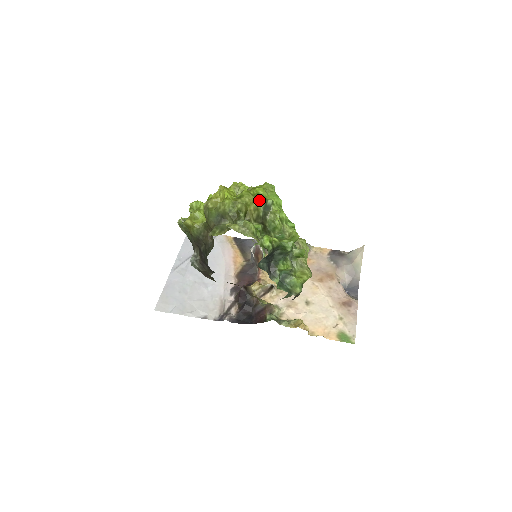
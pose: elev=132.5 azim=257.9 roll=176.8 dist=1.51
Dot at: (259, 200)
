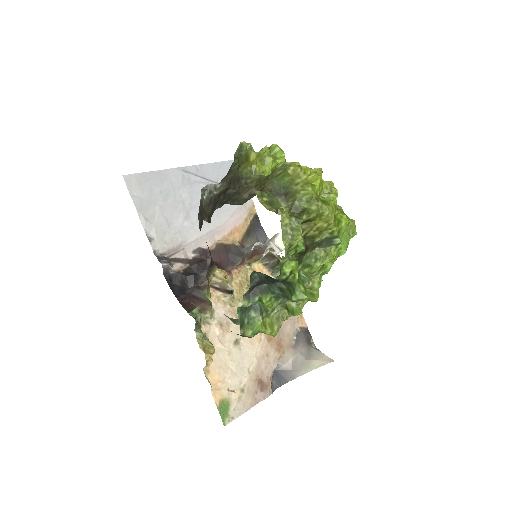
Dot at: (334, 227)
